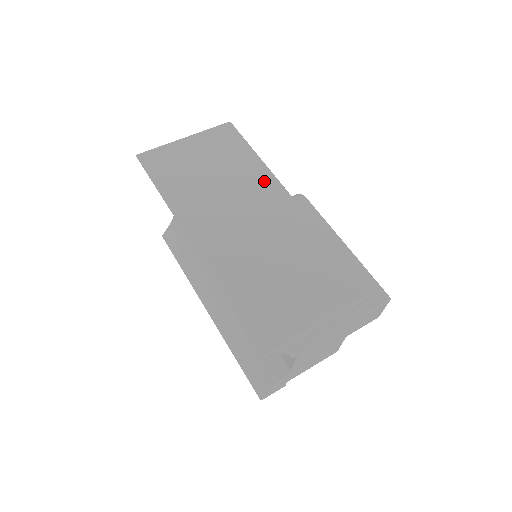
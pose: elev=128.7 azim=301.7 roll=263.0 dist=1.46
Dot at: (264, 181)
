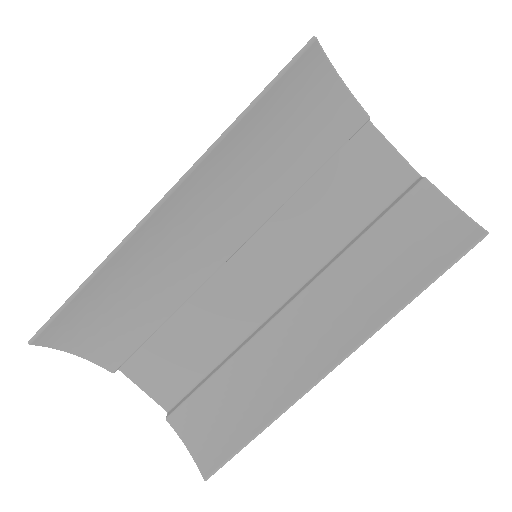
Dot at: occluded
